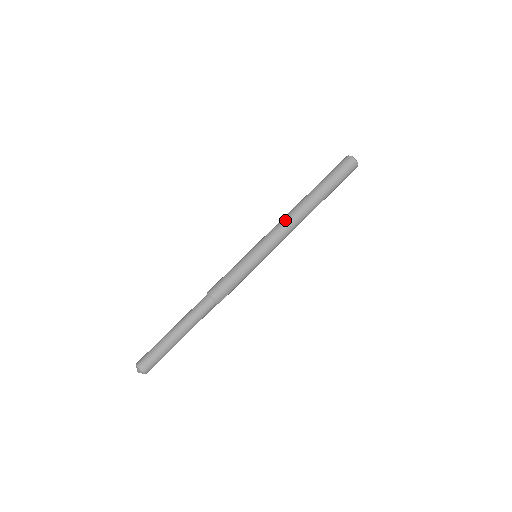
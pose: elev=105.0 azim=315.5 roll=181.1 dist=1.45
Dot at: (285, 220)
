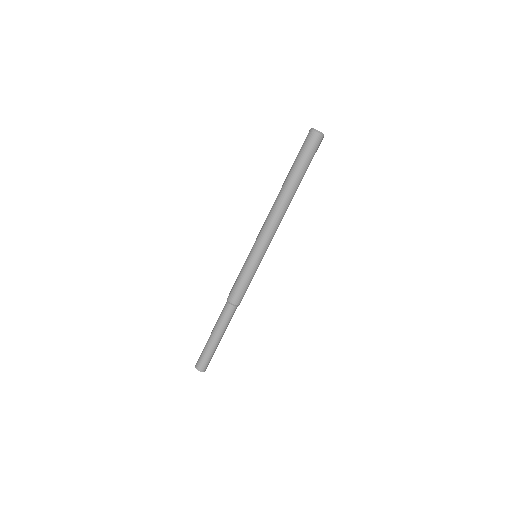
Dot at: (269, 217)
